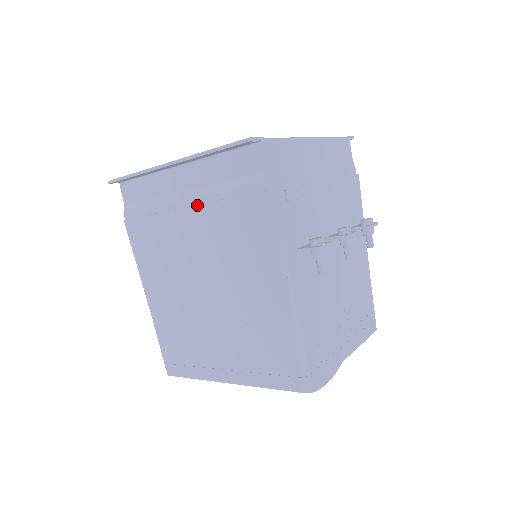
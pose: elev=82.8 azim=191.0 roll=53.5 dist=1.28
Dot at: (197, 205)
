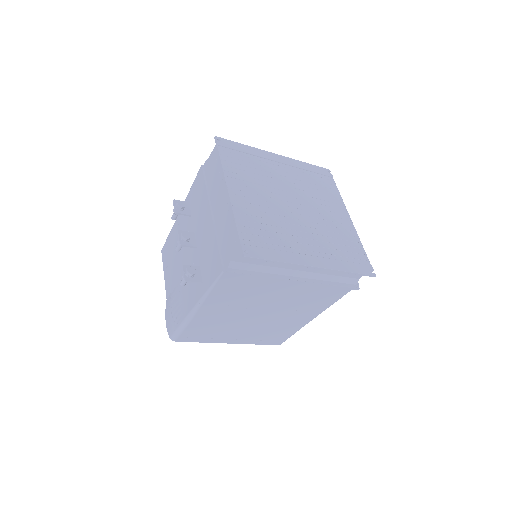
Dot at: (304, 282)
